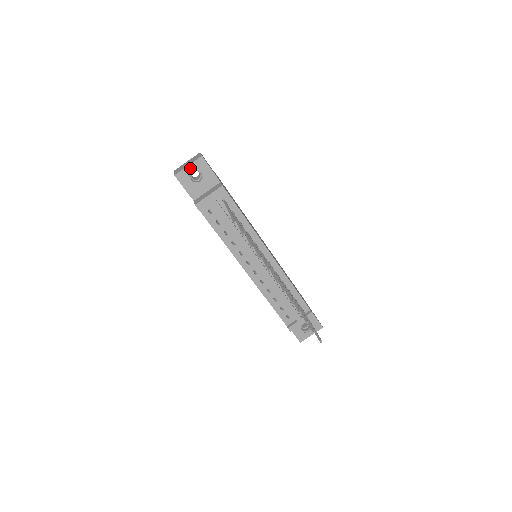
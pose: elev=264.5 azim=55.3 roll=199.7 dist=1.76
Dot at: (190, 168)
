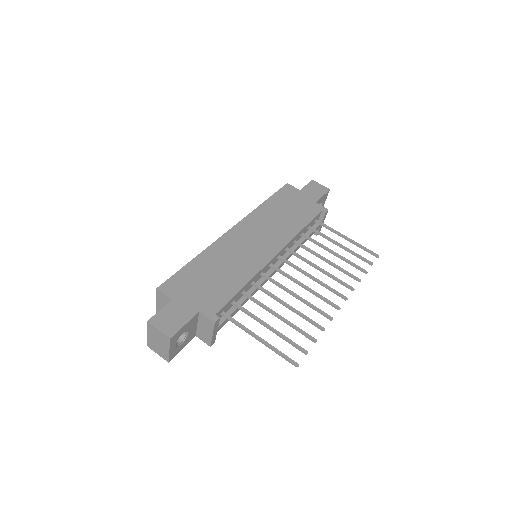
Dot at: (172, 348)
